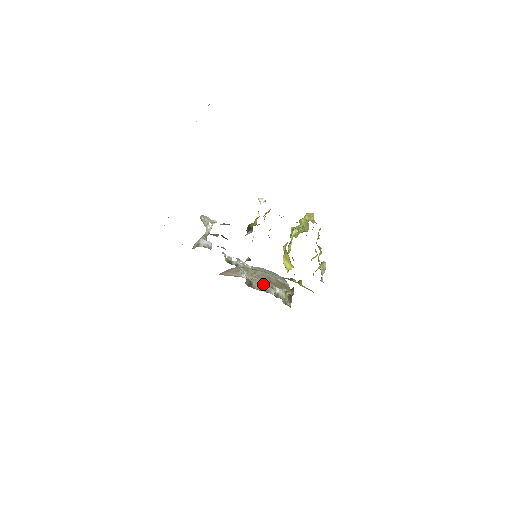
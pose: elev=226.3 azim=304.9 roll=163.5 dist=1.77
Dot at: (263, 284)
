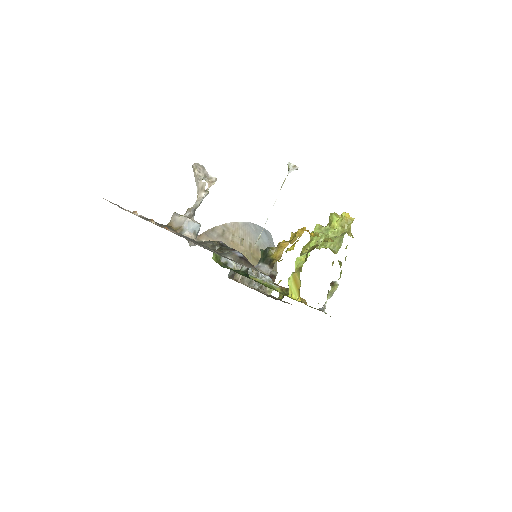
Dot at: occluded
